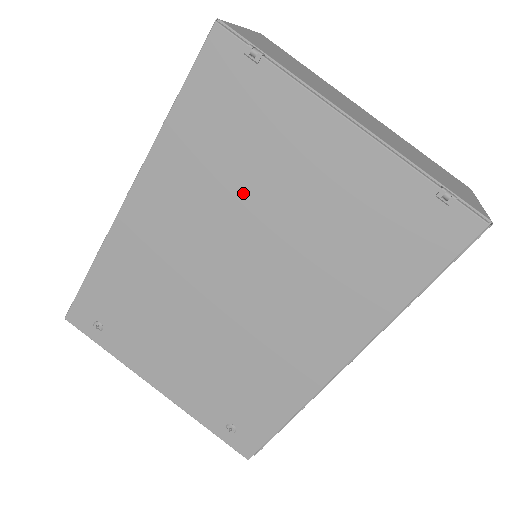
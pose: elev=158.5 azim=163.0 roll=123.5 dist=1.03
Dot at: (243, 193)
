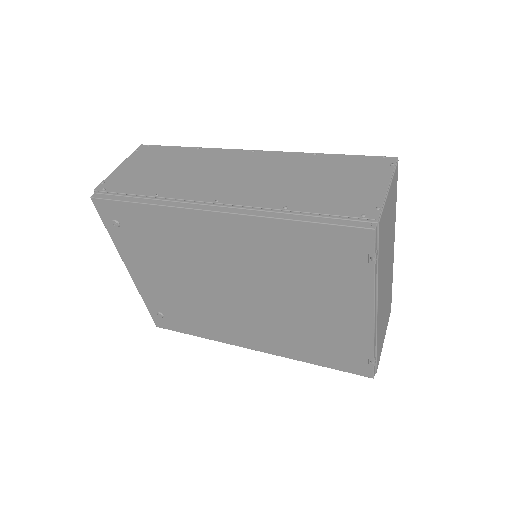
Dot at: (288, 279)
